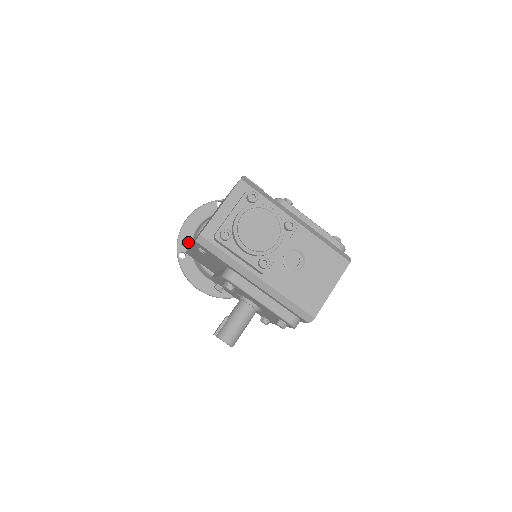
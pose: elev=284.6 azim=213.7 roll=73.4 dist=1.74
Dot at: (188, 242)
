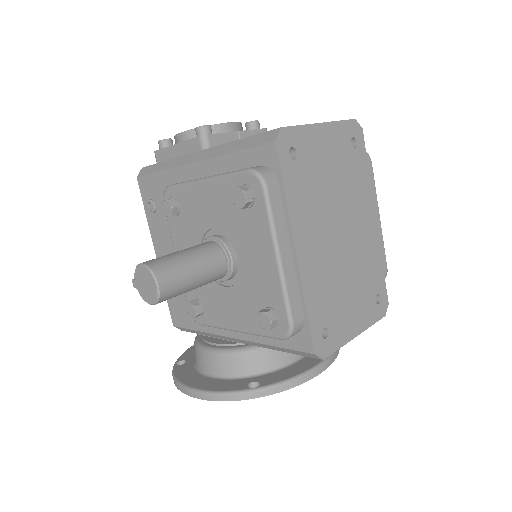
Dot at: occluded
